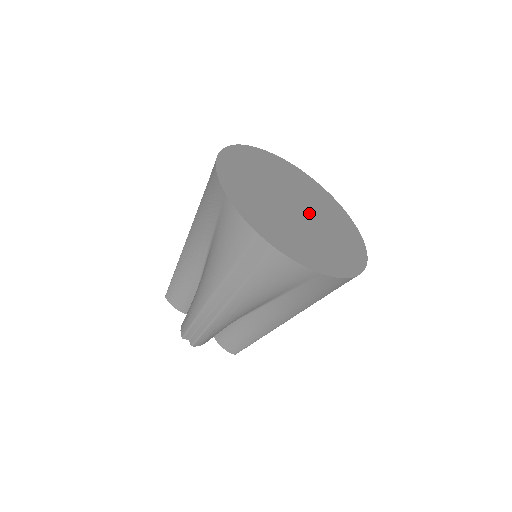
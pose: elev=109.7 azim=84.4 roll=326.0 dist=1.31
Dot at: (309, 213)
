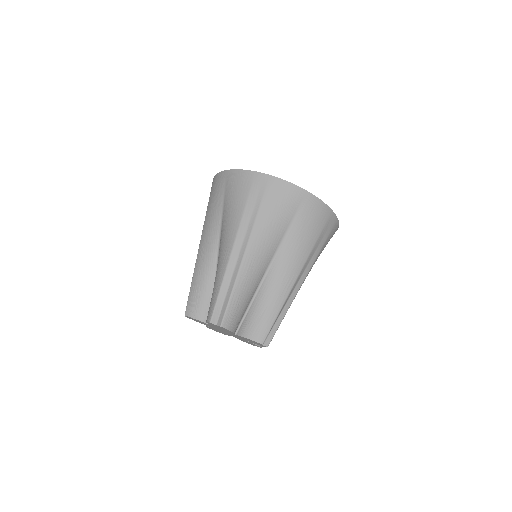
Dot at: occluded
